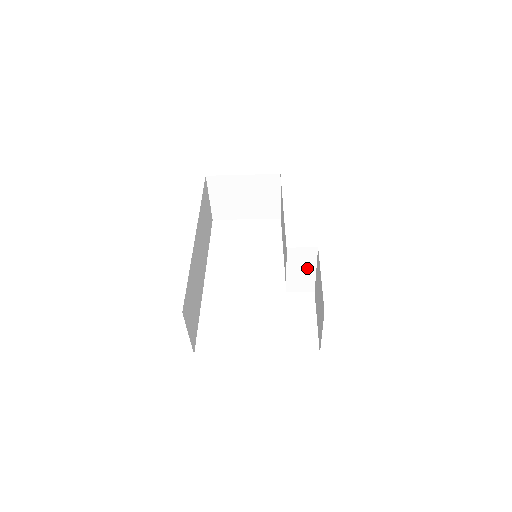
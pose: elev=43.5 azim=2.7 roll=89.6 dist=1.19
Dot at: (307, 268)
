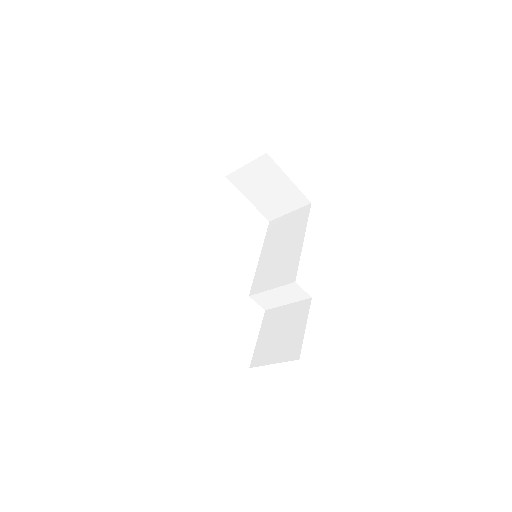
Dot at: (285, 299)
